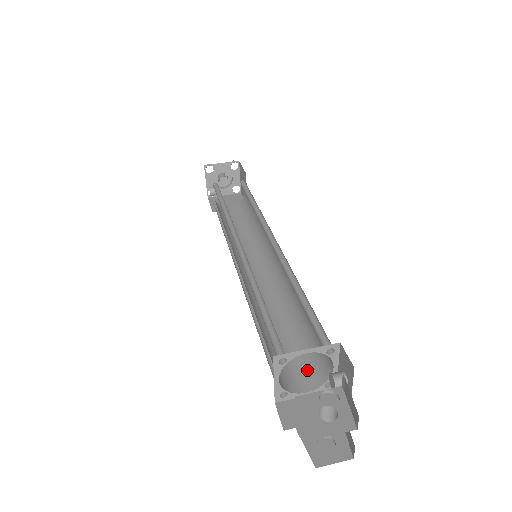
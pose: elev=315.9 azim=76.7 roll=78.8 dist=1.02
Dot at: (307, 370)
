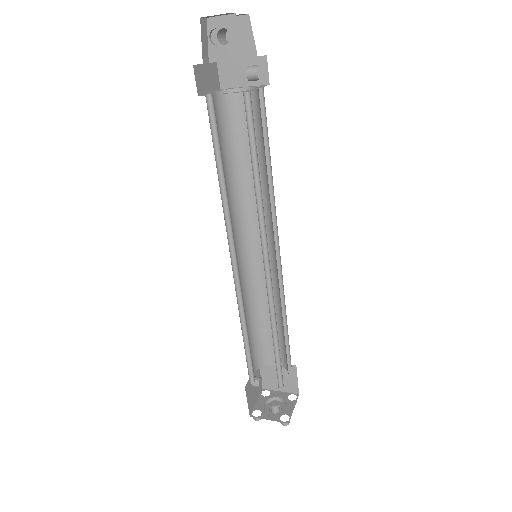
Dot at: occluded
